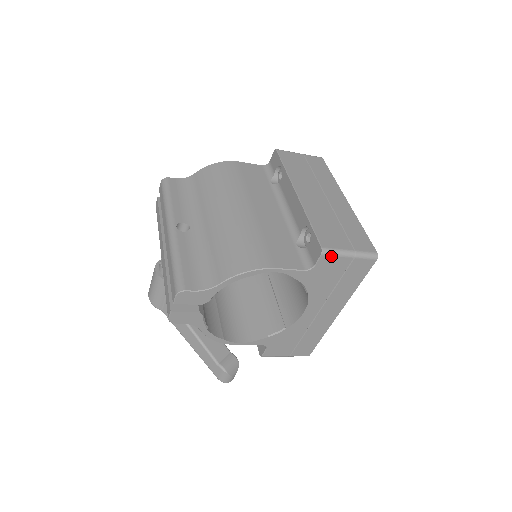
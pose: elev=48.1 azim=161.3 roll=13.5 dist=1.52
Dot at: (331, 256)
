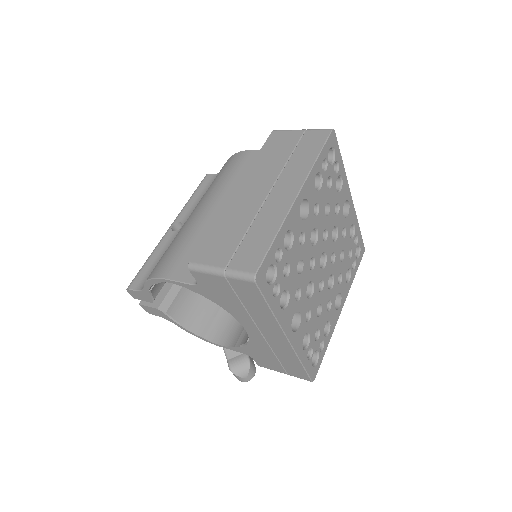
Dot at: (200, 273)
